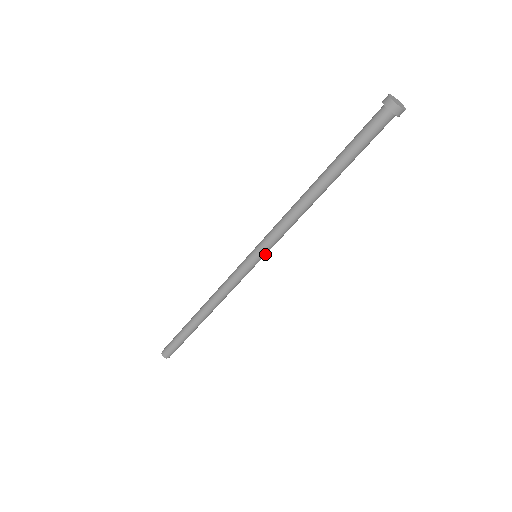
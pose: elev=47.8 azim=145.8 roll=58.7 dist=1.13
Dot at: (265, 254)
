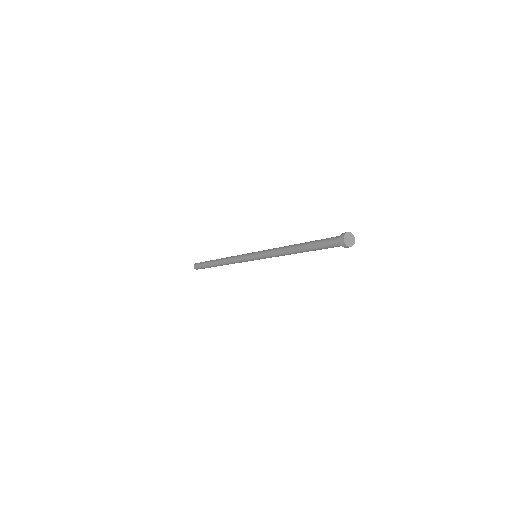
Dot at: occluded
